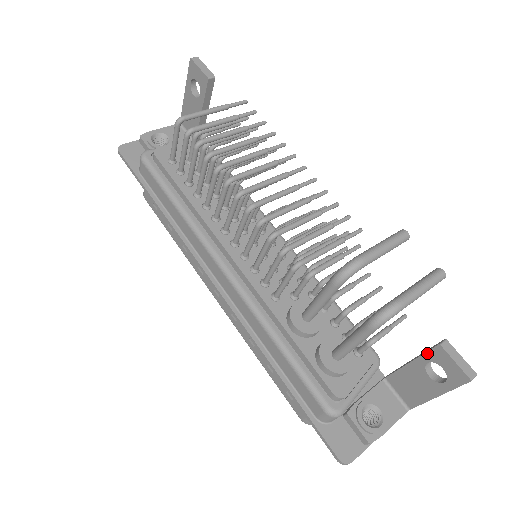
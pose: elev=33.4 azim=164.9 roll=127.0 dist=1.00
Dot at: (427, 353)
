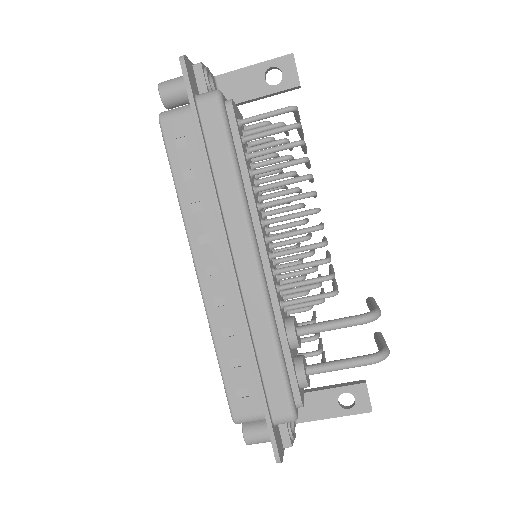
Dot at: (350, 386)
